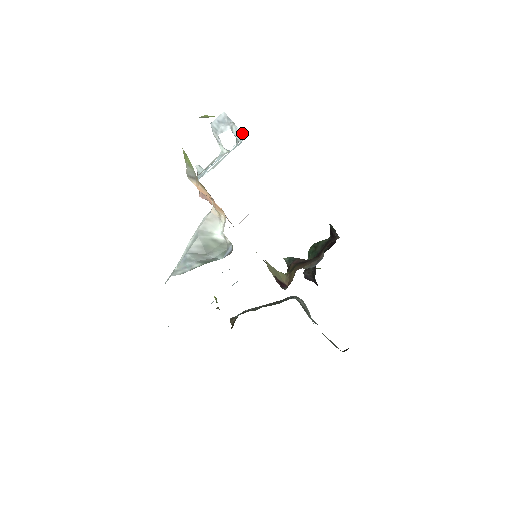
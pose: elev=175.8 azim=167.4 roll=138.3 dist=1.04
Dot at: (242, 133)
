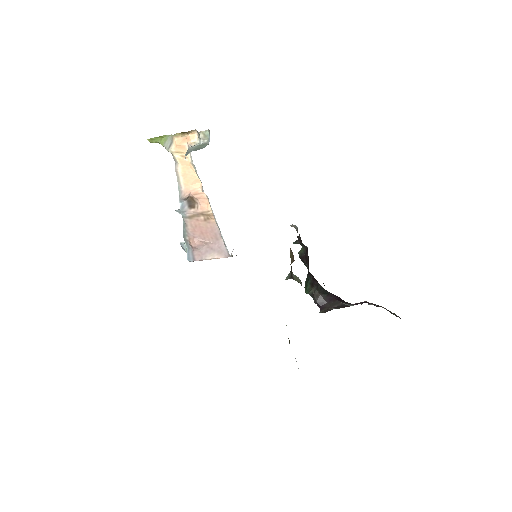
Dot at: occluded
